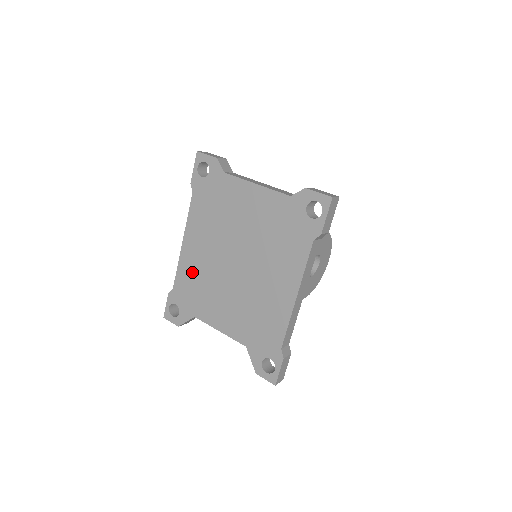
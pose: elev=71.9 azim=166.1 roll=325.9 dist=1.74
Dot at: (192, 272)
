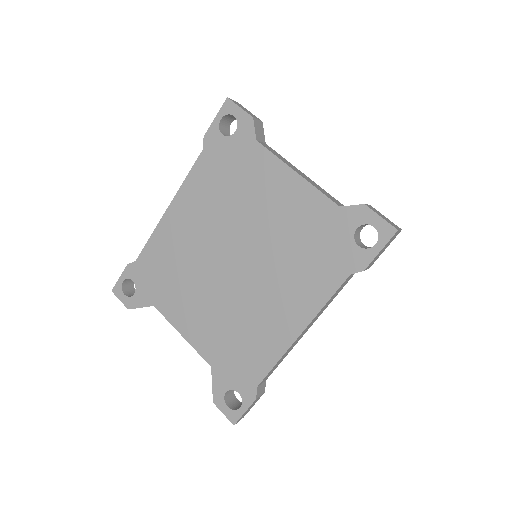
Dot at: (168, 250)
